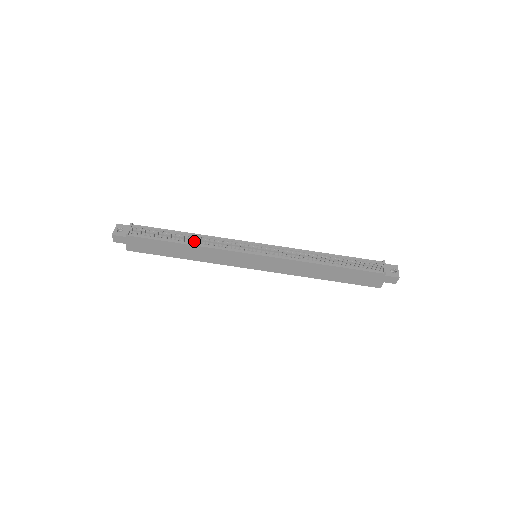
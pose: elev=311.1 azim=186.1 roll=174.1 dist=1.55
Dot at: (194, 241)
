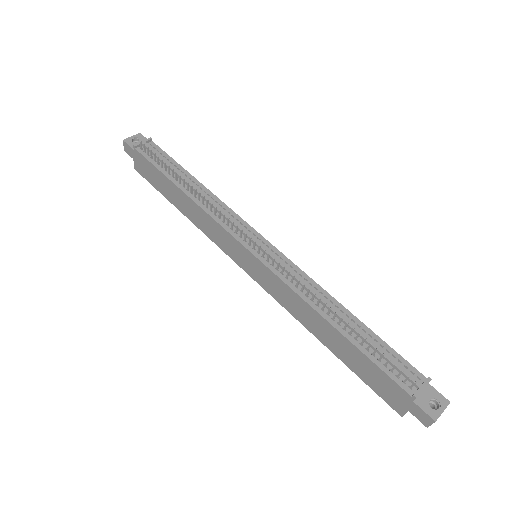
Dot at: (194, 193)
